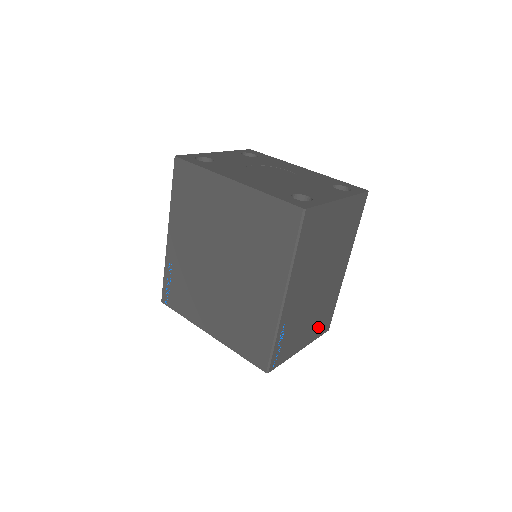
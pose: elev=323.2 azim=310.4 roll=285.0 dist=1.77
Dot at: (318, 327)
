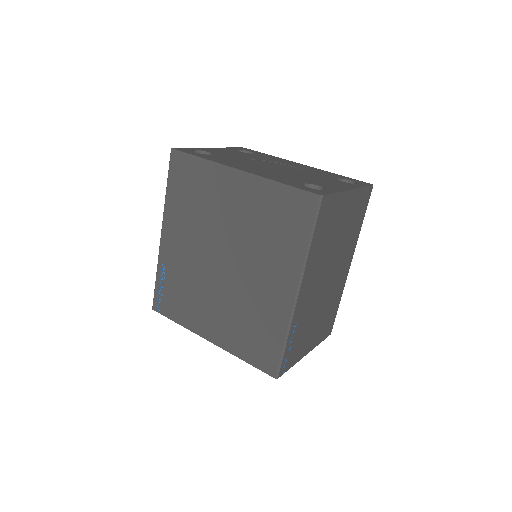
Dot at: (322, 330)
